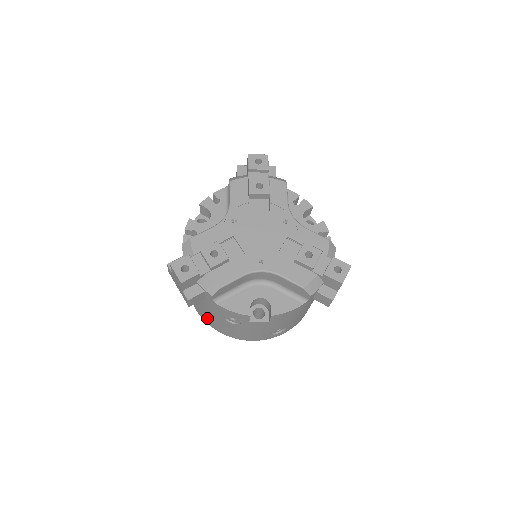
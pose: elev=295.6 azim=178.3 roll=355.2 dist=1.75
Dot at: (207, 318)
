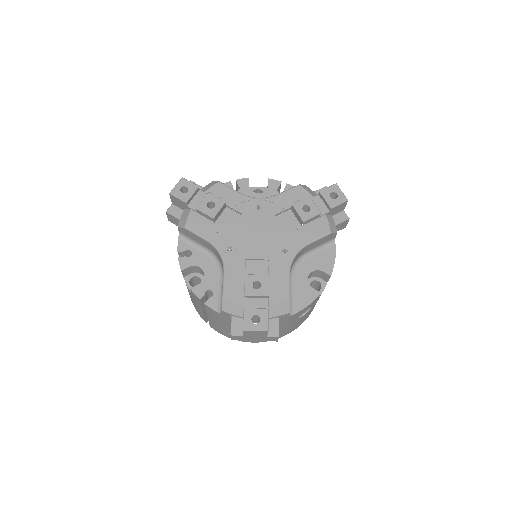
Dot at: occluded
